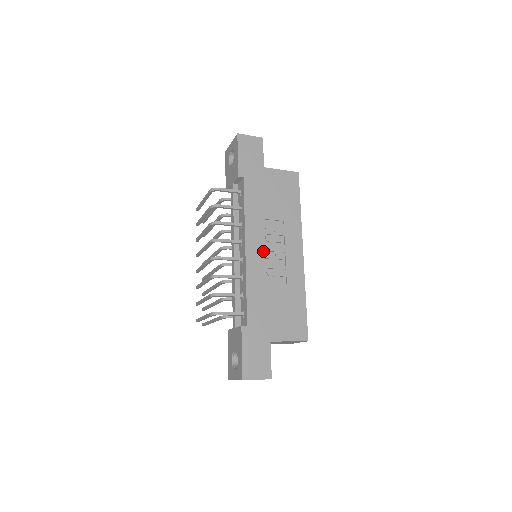
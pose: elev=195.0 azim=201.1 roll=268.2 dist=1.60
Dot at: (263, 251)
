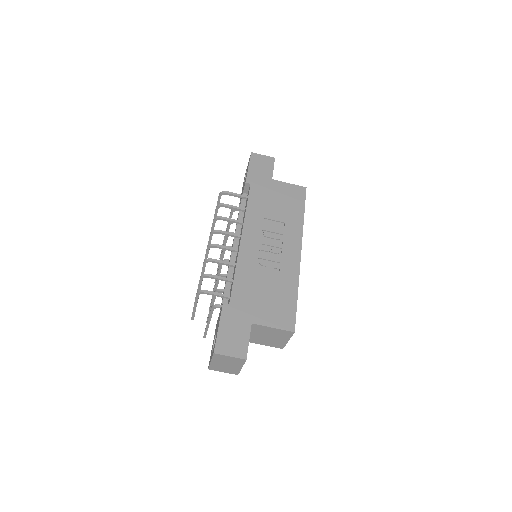
Dot at: (259, 243)
